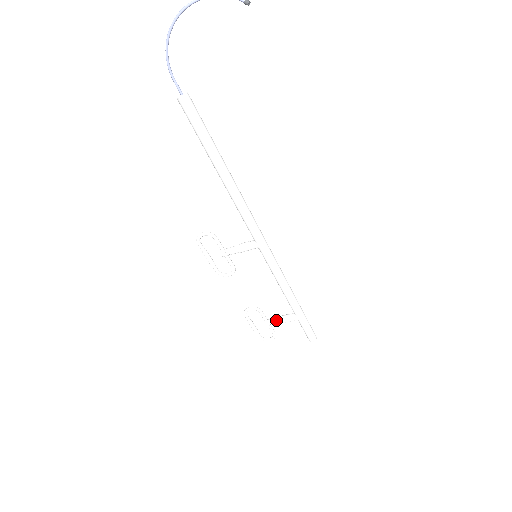
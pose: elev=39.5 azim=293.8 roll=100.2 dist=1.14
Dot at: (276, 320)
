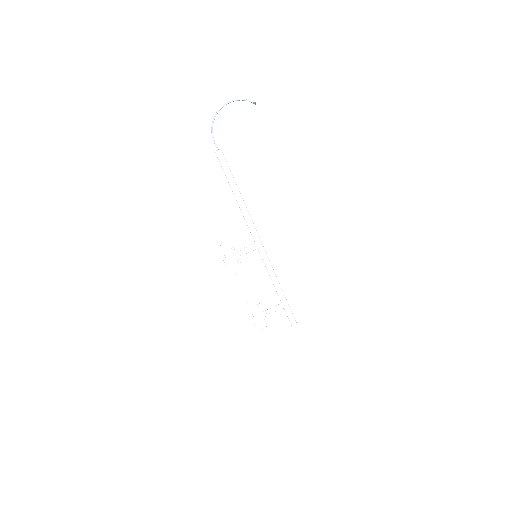
Dot at: (269, 310)
